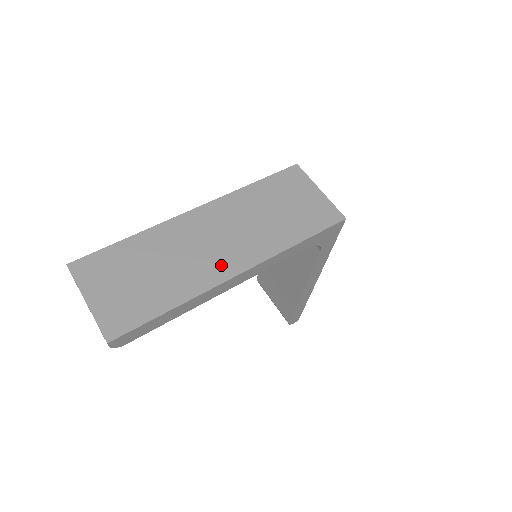
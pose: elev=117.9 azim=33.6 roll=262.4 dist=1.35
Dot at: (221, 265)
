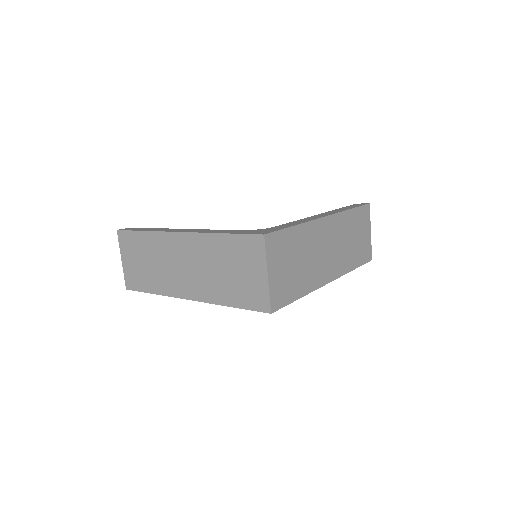
Dot at: (180, 286)
